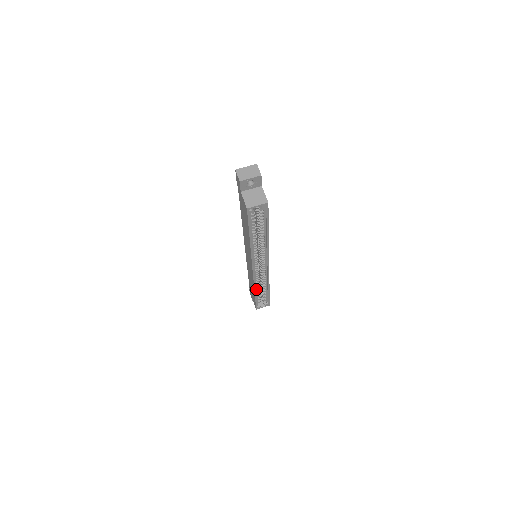
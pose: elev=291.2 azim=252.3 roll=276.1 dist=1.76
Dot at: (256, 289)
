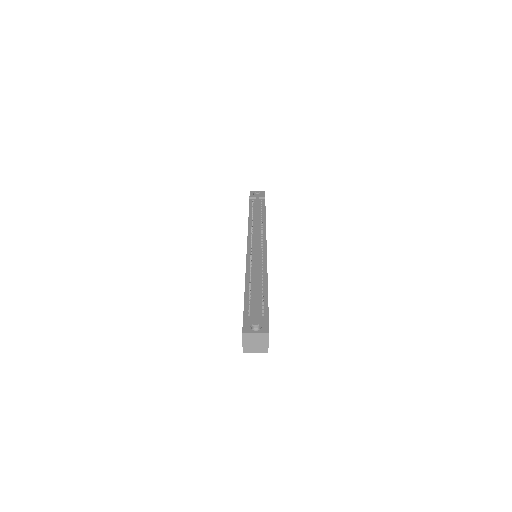
Dot at: occluded
